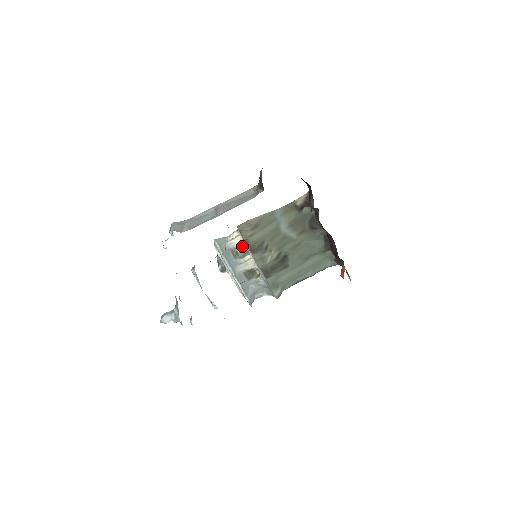
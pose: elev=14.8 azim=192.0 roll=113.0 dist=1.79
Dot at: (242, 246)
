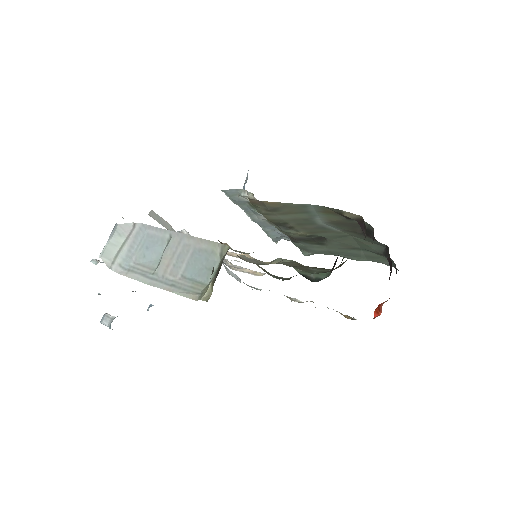
Dot at: occluded
